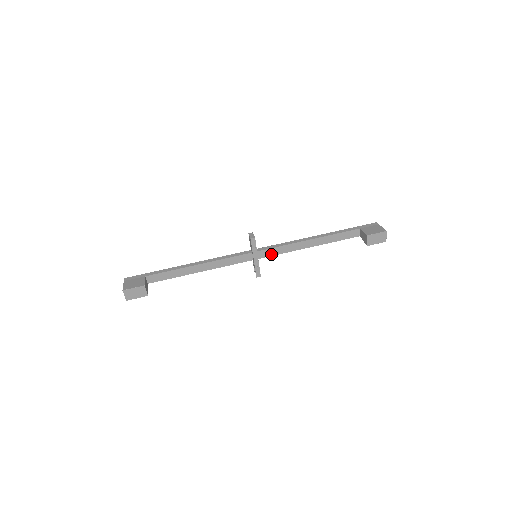
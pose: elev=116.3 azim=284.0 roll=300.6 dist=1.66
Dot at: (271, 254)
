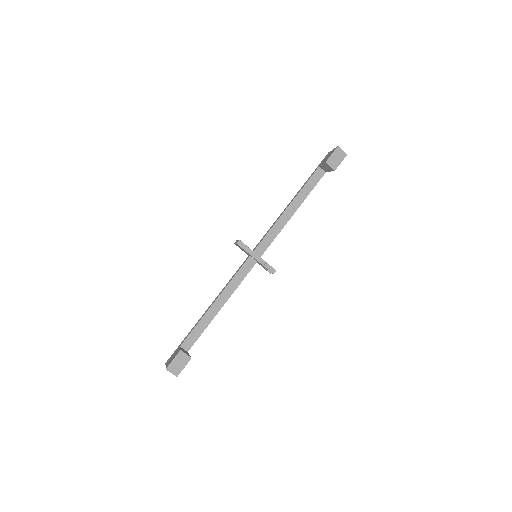
Dot at: (267, 245)
